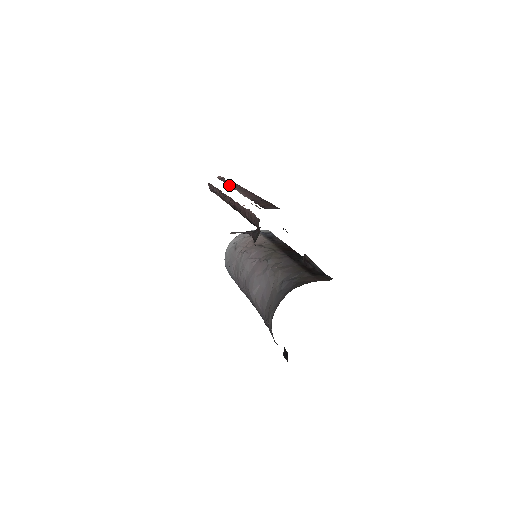
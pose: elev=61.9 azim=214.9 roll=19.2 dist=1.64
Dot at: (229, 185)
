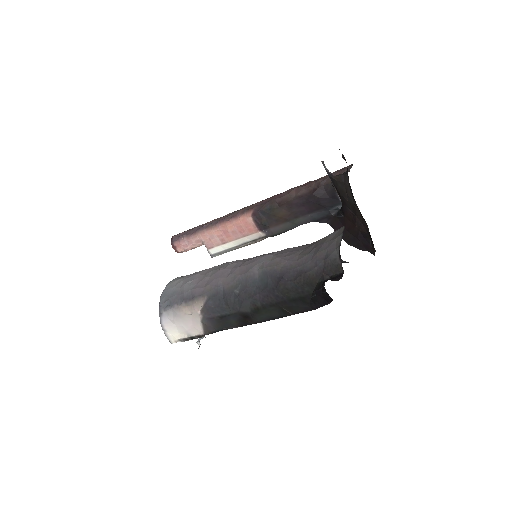
Dot at: occluded
